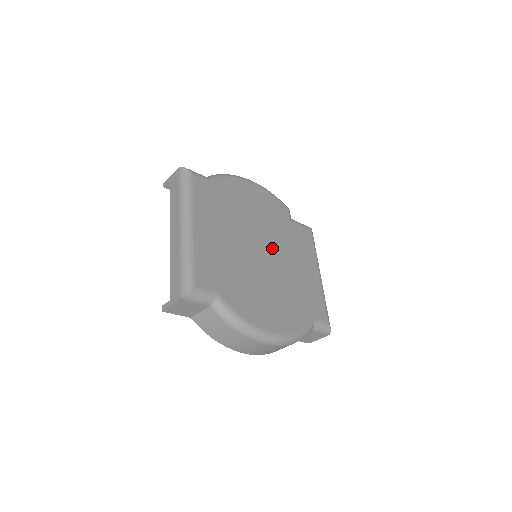
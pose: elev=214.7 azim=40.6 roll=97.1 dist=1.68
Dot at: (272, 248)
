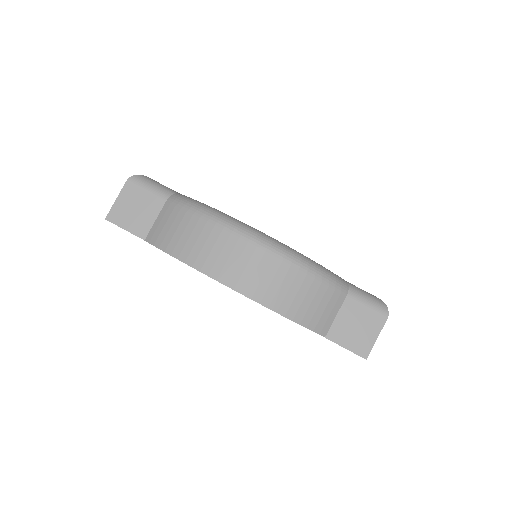
Dot at: occluded
